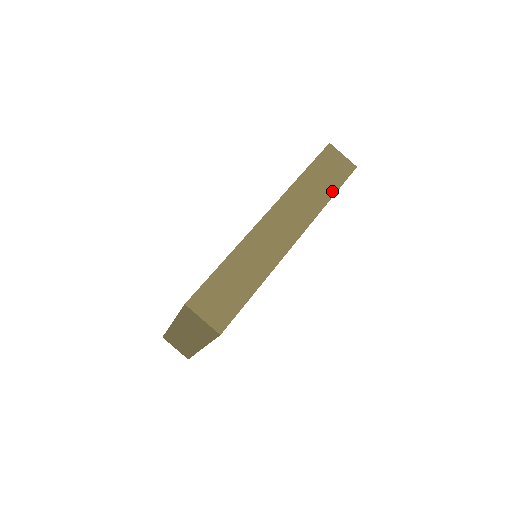
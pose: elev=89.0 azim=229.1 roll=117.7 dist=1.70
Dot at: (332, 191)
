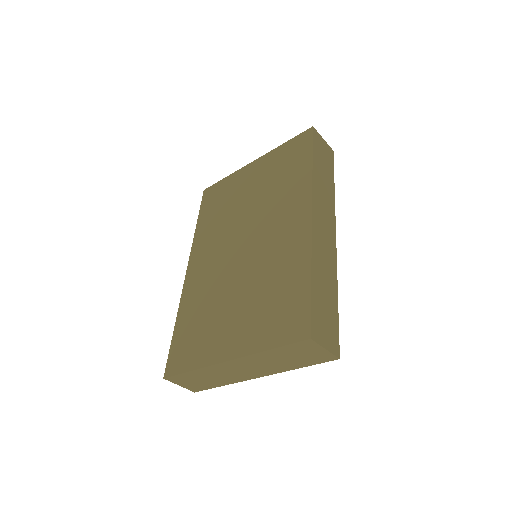
Dot at: (332, 179)
